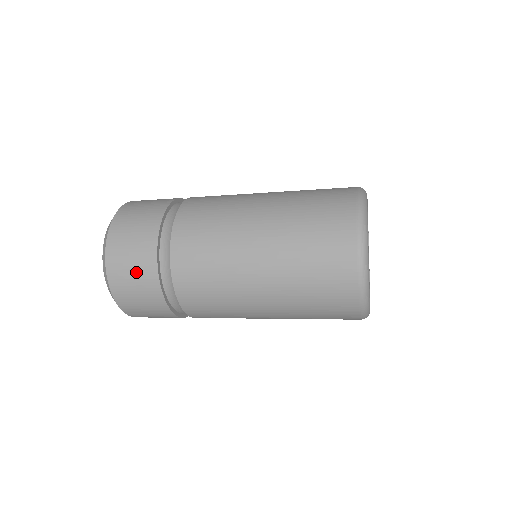
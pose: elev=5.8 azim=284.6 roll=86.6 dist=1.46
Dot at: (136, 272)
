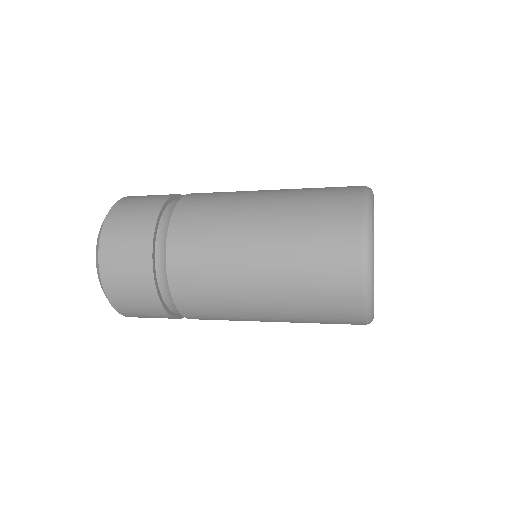
Dot at: (150, 316)
